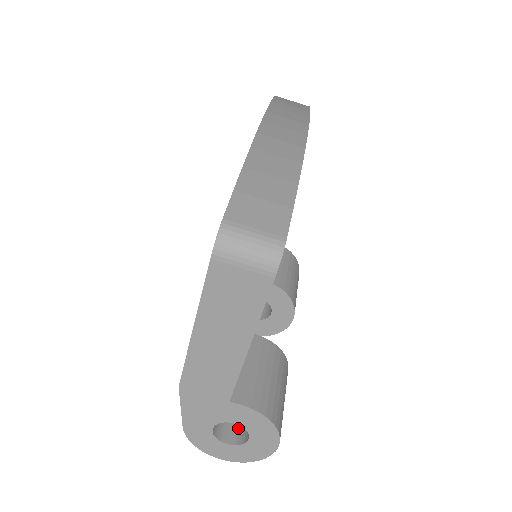
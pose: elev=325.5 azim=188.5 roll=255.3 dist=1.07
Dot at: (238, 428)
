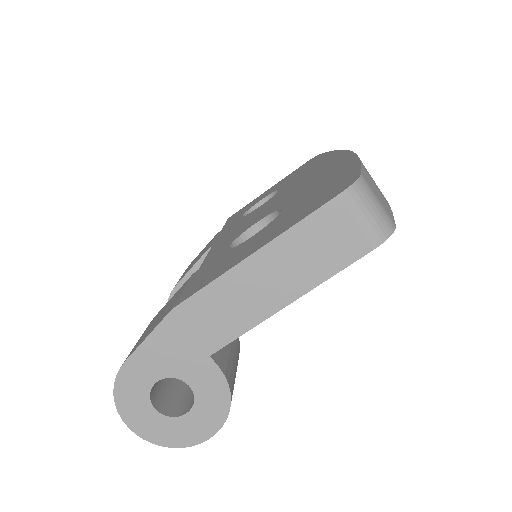
Dot at: (168, 401)
